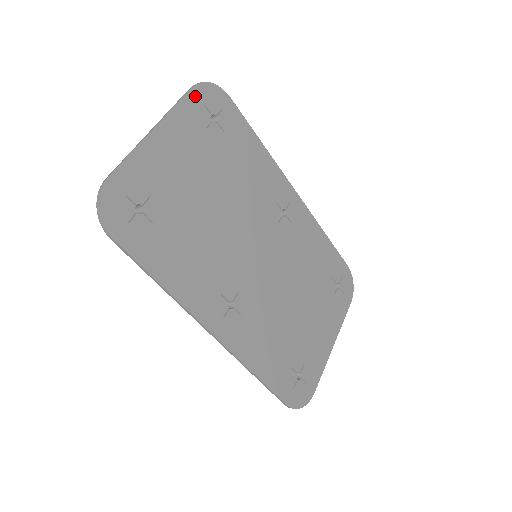
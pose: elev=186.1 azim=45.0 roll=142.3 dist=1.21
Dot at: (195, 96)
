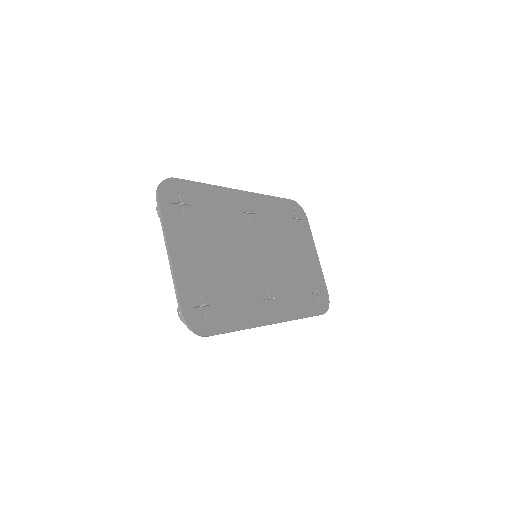
Dot at: (164, 204)
